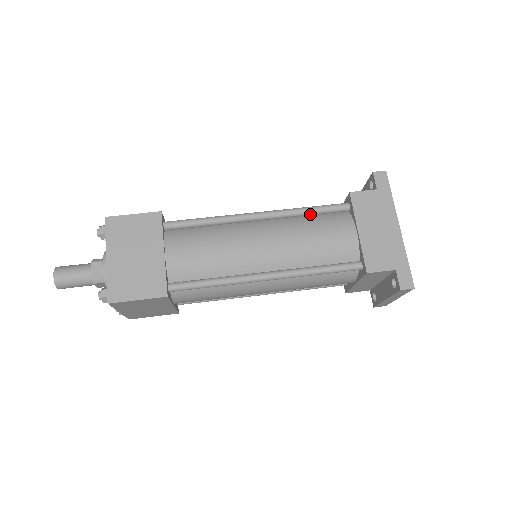
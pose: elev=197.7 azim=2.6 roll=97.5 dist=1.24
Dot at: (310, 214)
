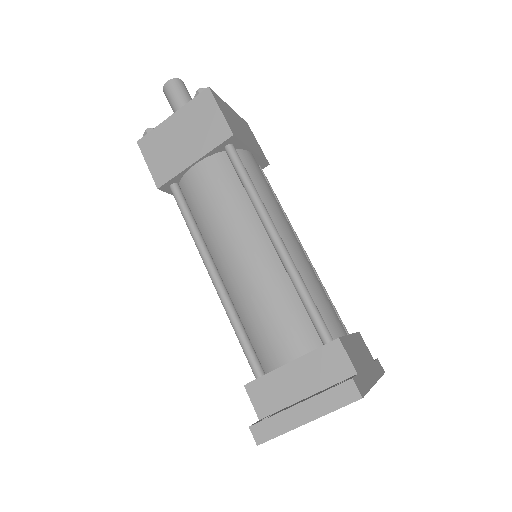
Dot at: occluded
